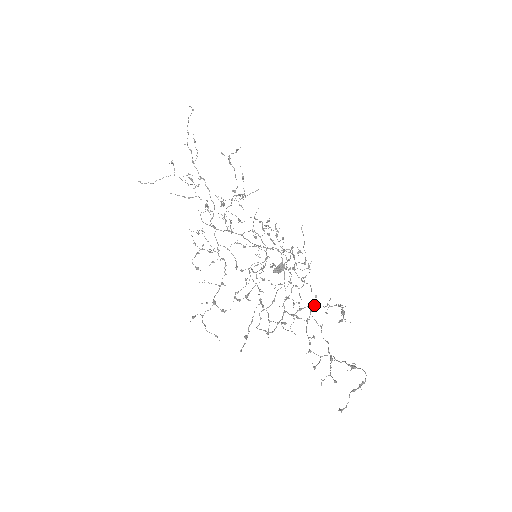
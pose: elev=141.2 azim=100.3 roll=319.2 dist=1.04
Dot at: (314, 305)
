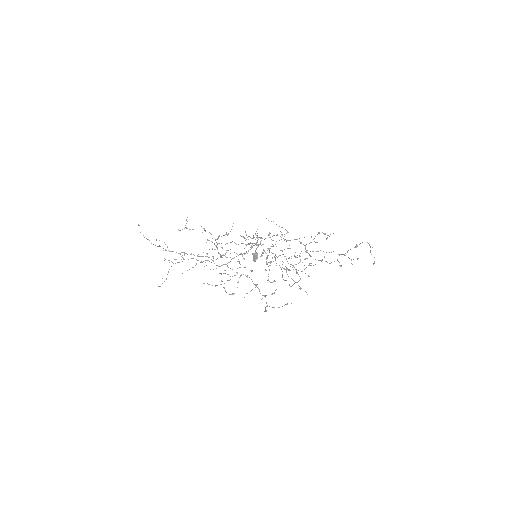
Dot at: (305, 247)
